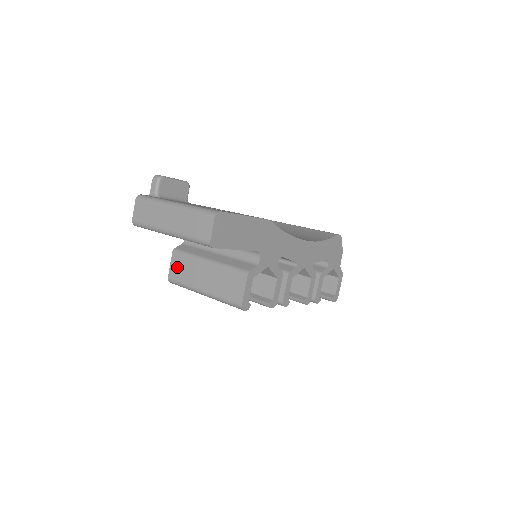
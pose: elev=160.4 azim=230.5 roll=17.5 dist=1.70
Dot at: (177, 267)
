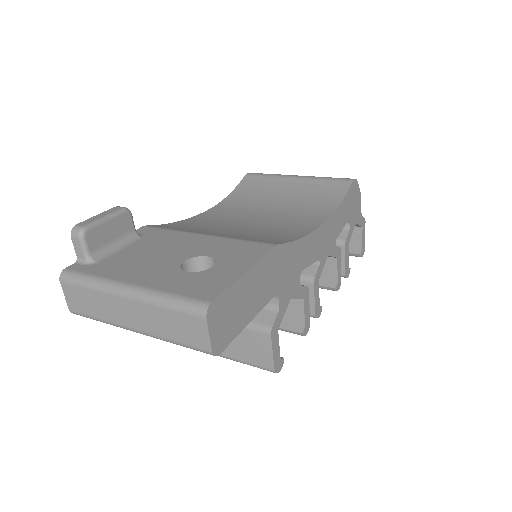
Dot at: occluded
